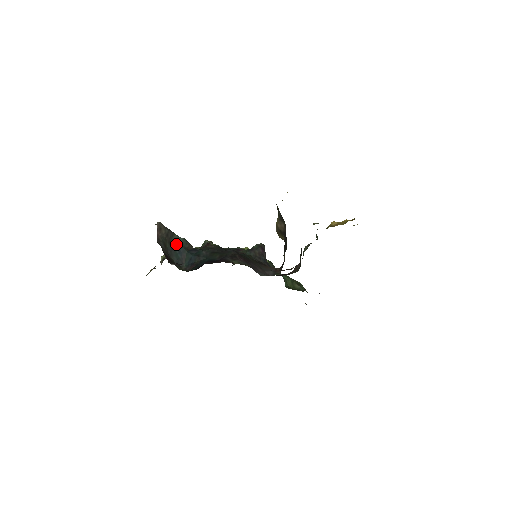
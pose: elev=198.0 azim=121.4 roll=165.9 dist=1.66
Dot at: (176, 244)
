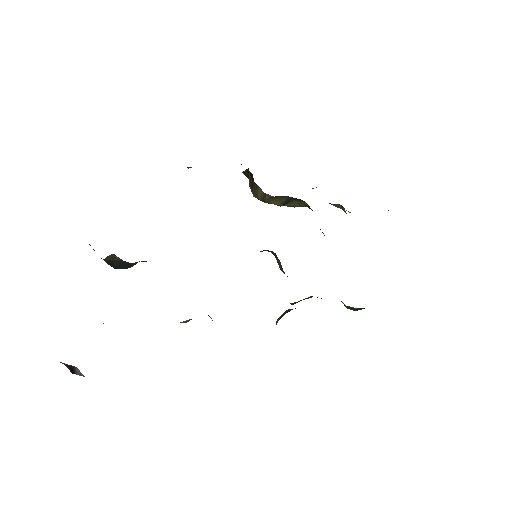
Dot at: occluded
